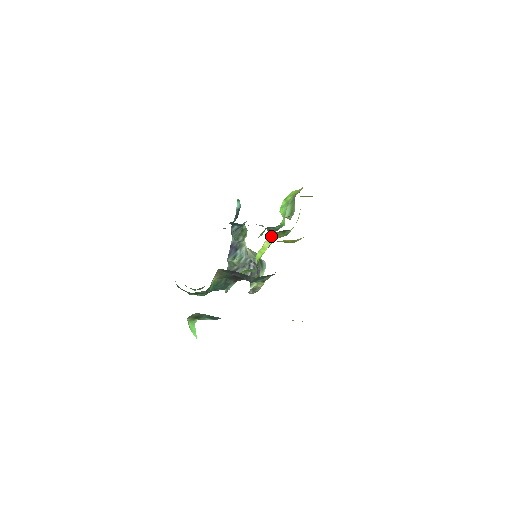
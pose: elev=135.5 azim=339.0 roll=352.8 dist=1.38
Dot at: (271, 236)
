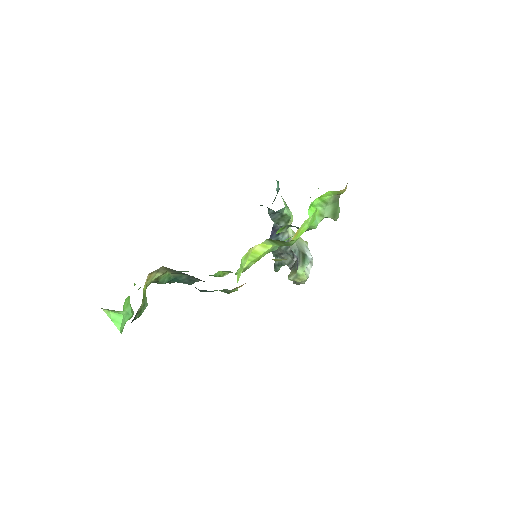
Dot at: (268, 241)
